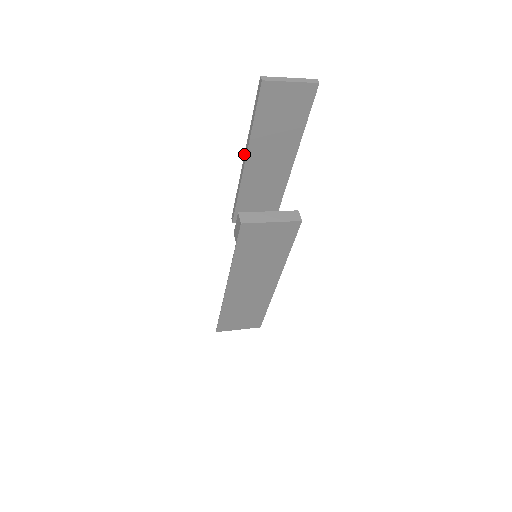
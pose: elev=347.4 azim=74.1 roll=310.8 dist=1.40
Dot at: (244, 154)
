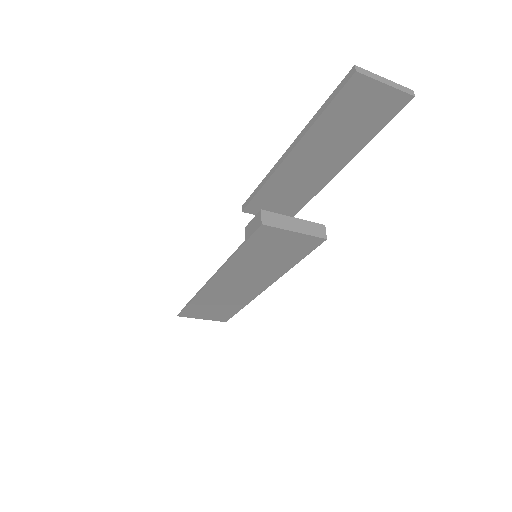
Dot at: (290, 145)
